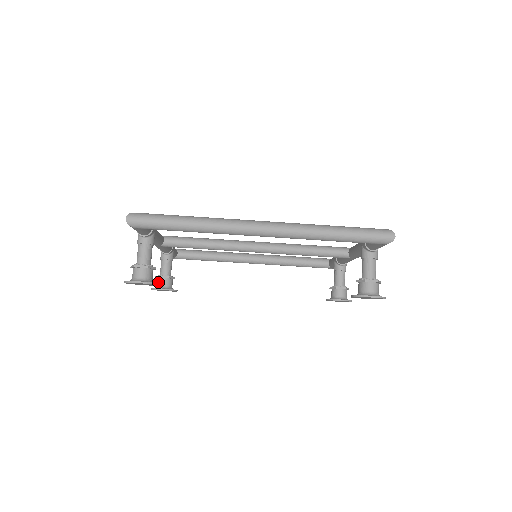
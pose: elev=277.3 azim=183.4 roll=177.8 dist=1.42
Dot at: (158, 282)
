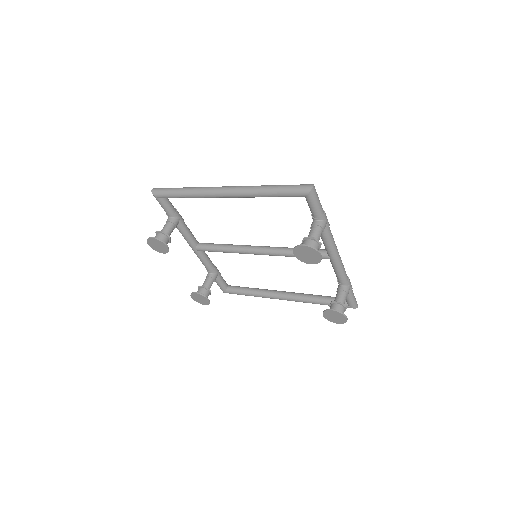
Dot at: (197, 291)
